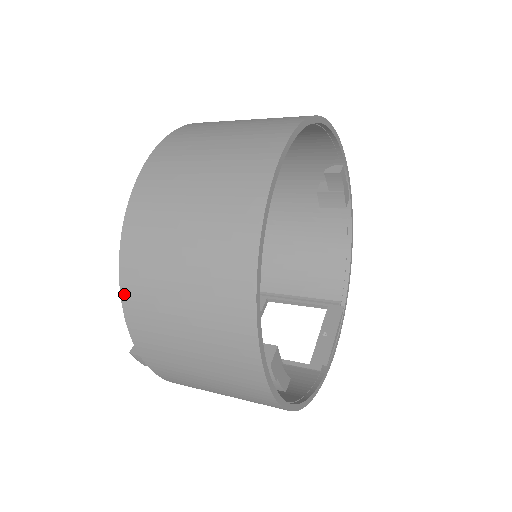
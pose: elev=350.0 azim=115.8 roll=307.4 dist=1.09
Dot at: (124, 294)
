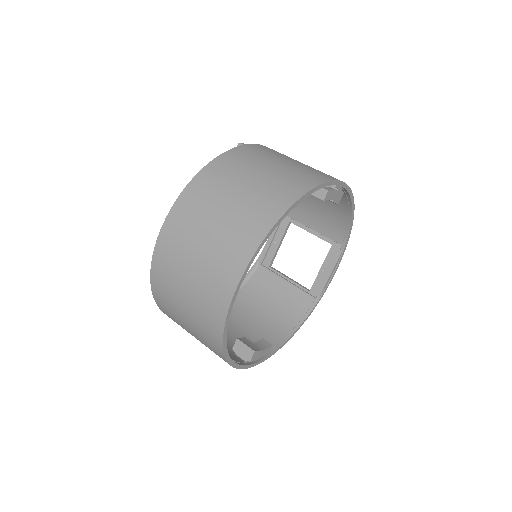
Dot at: occluded
